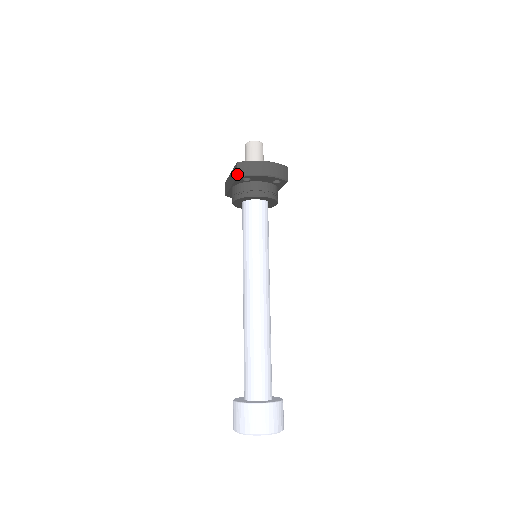
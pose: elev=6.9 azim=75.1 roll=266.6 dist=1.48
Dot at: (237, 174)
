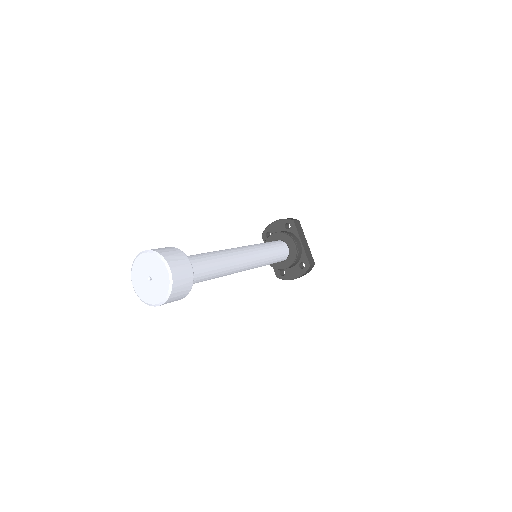
Dot at: (262, 235)
